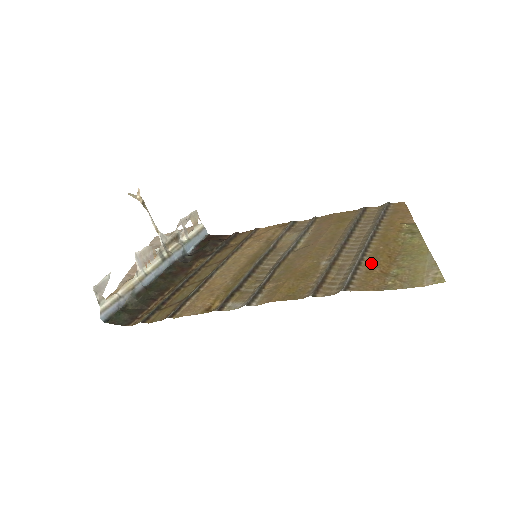
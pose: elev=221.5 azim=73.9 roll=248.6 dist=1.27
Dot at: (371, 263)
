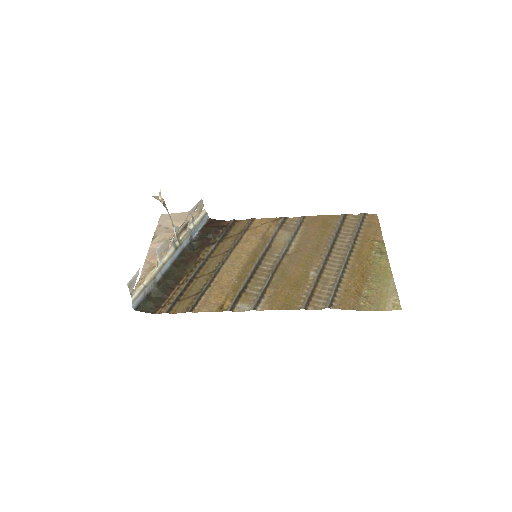
Dot at: (349, 281)
